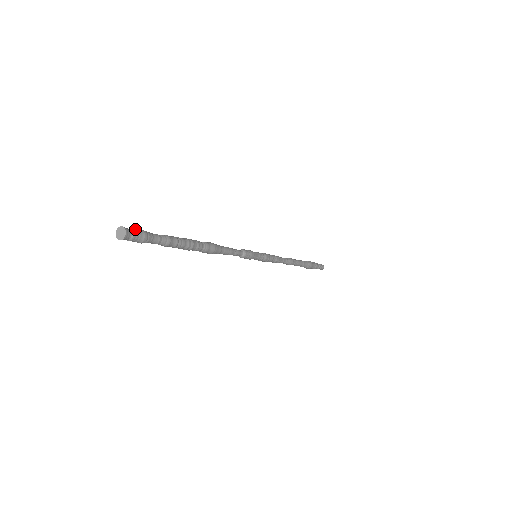
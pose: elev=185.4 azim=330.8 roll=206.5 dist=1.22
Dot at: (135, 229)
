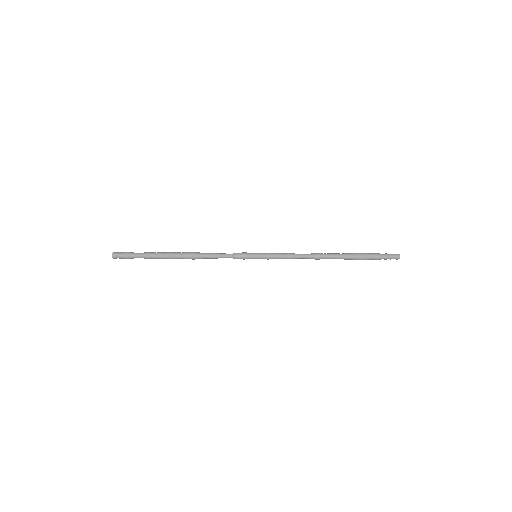
Dot at: (122, 253)
